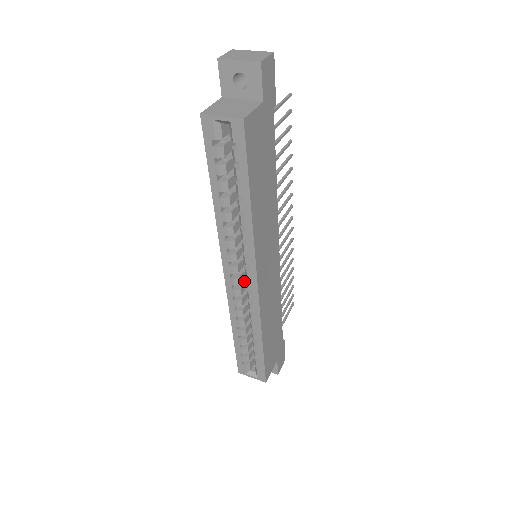
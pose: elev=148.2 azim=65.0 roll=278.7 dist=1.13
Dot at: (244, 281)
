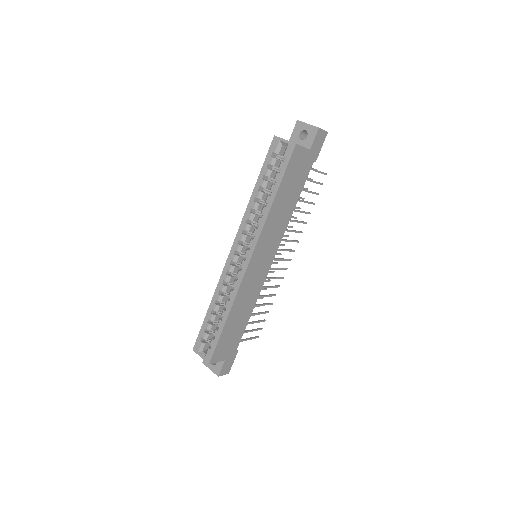
Dot at: occluded
